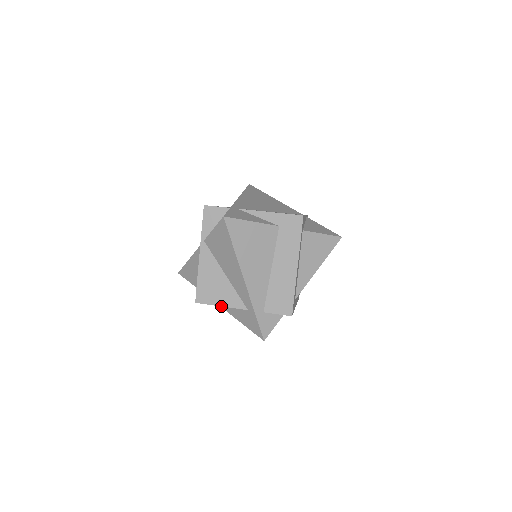
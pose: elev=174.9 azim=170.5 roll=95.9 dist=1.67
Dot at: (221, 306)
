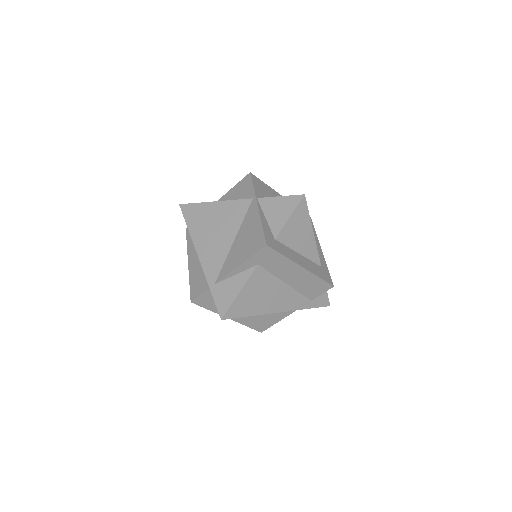
Dot at: occluded
